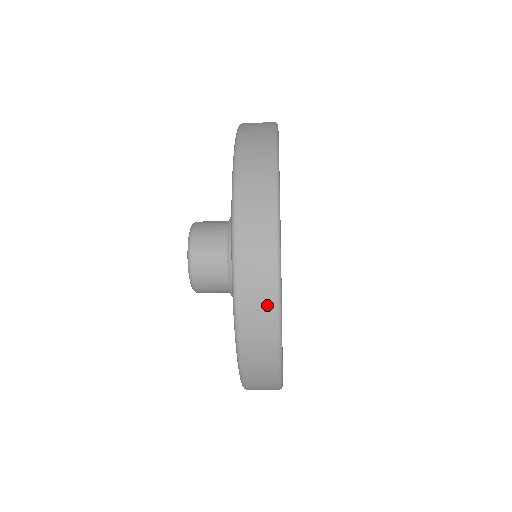
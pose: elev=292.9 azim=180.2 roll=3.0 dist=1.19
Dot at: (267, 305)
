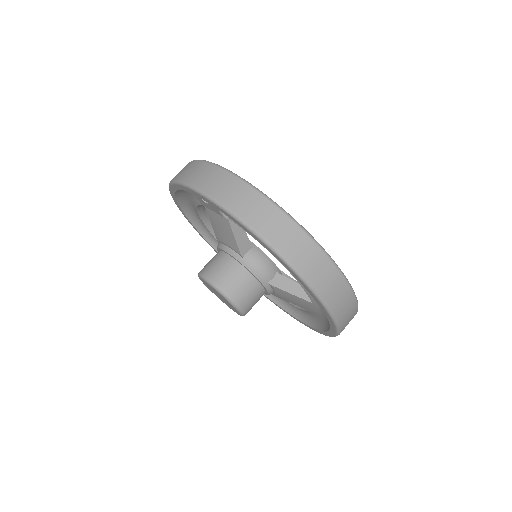
Dot at: (272, 213)
